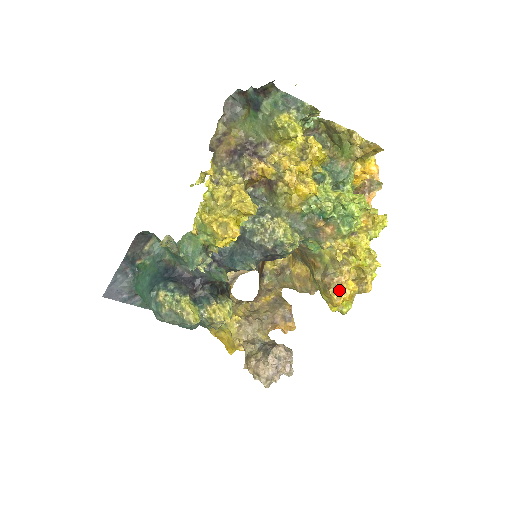
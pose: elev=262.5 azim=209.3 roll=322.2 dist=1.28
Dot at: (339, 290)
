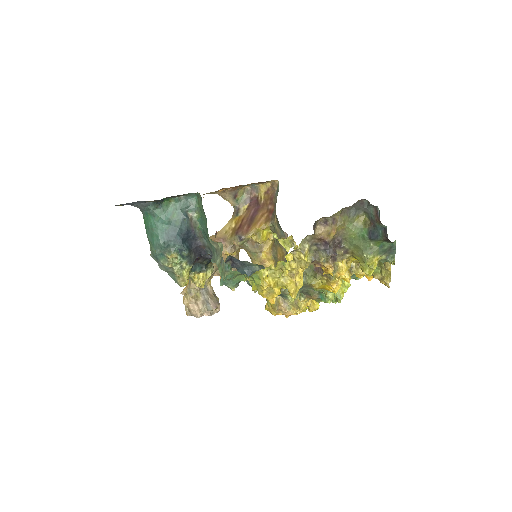
Dot at: (282, 314)
